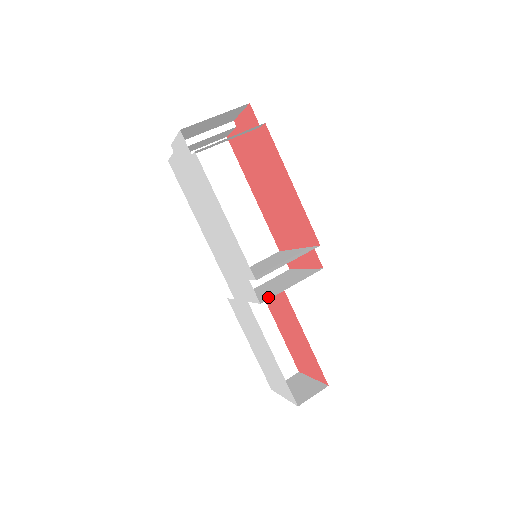
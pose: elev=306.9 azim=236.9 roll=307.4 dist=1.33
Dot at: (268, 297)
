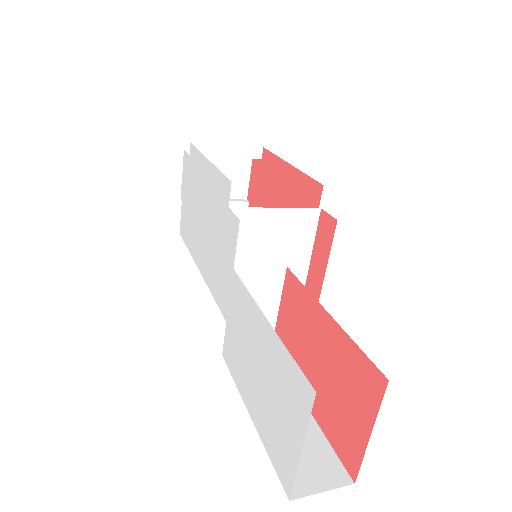
Dot at: occluded
